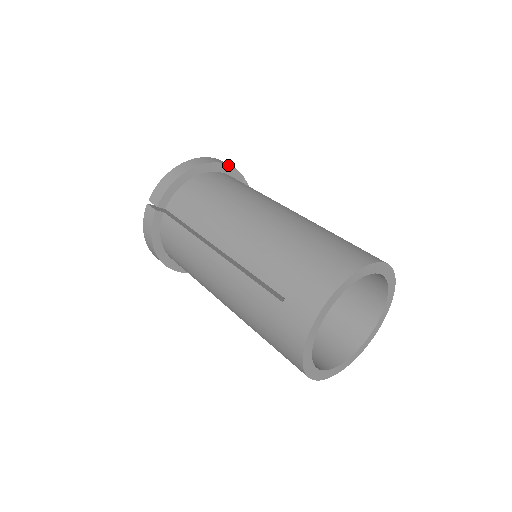
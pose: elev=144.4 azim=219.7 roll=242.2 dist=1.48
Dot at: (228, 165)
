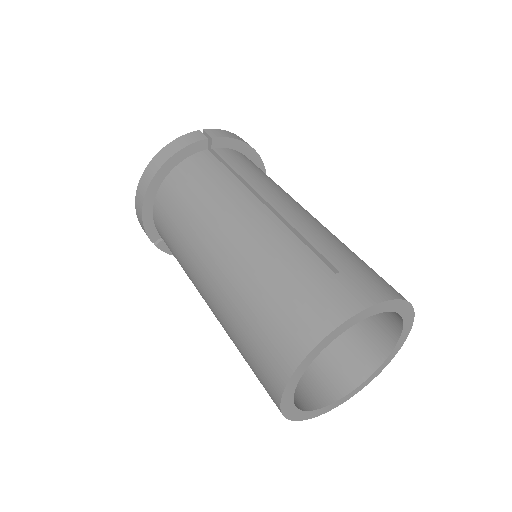
Dot at: (174, 155)
